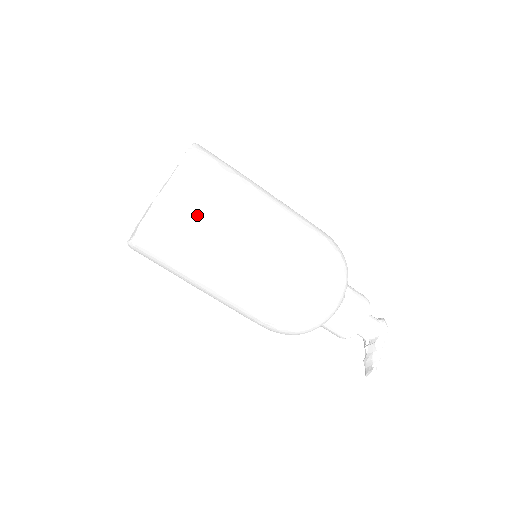
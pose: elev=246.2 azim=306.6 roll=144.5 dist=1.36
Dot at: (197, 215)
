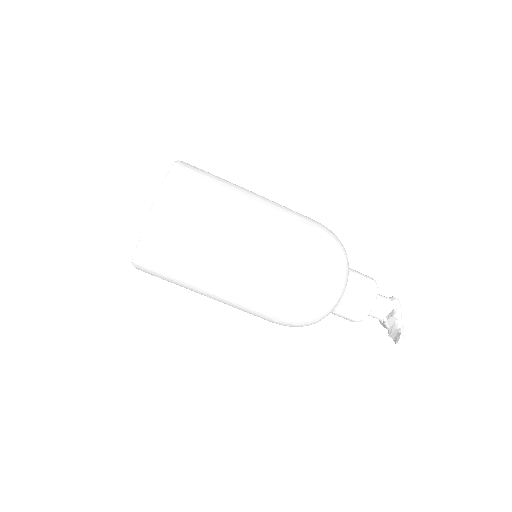
Dot at: (196, 203)
